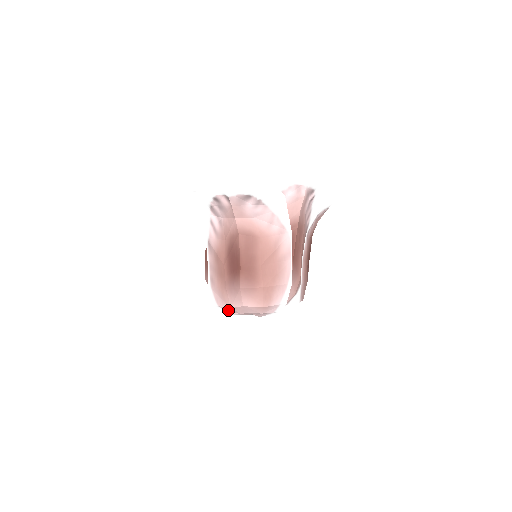
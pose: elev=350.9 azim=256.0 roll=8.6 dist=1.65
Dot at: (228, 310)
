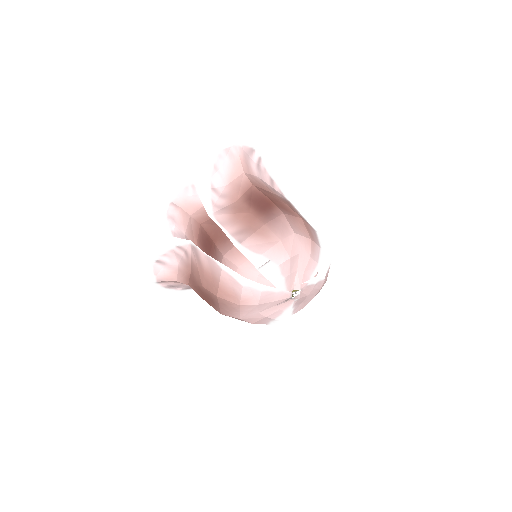
Dot at: (273, 259)
